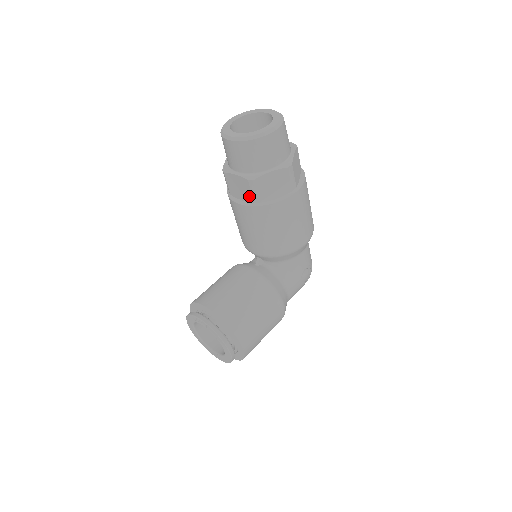
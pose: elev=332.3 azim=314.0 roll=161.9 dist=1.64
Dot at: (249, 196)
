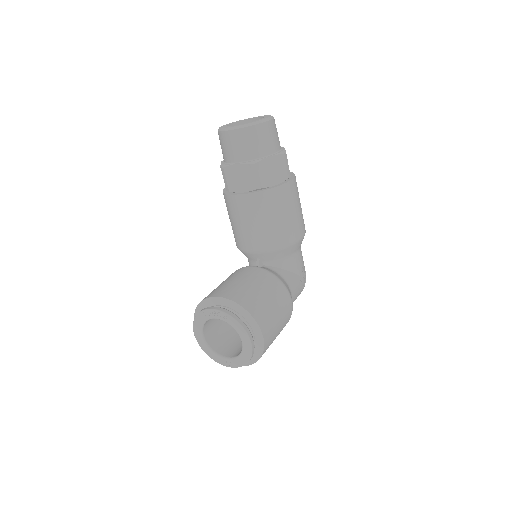
Dot at: (250, 183)
